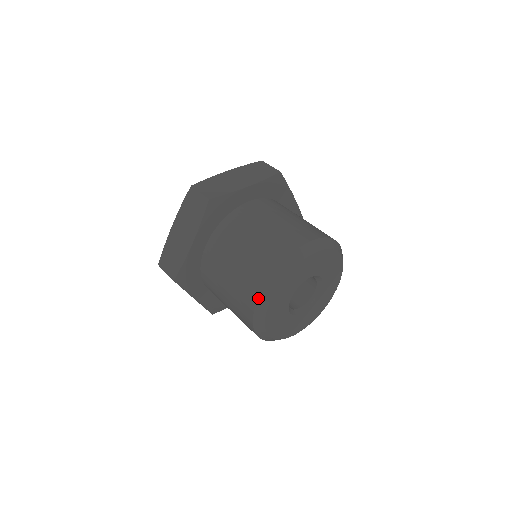
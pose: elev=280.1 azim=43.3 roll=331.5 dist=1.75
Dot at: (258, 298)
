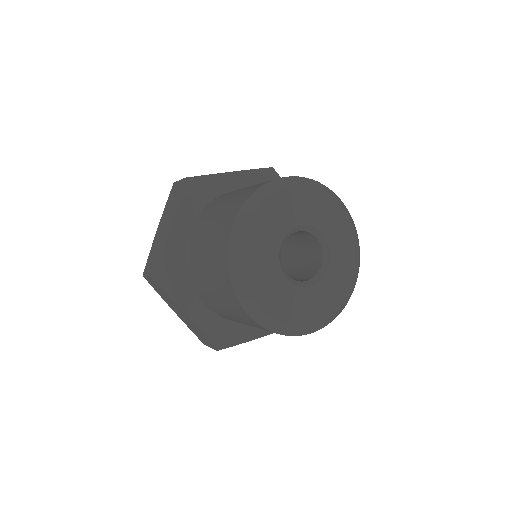
Dot at: (252, 319)
